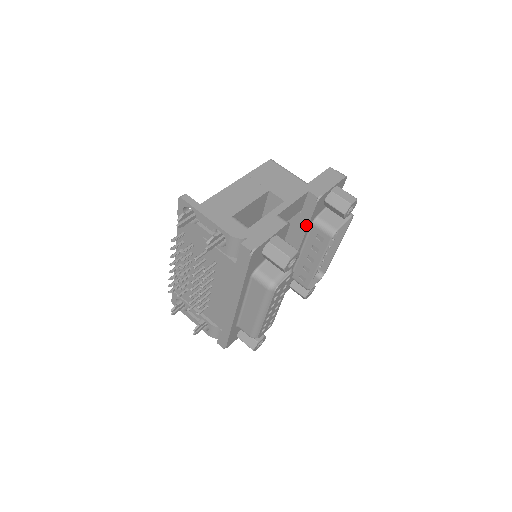
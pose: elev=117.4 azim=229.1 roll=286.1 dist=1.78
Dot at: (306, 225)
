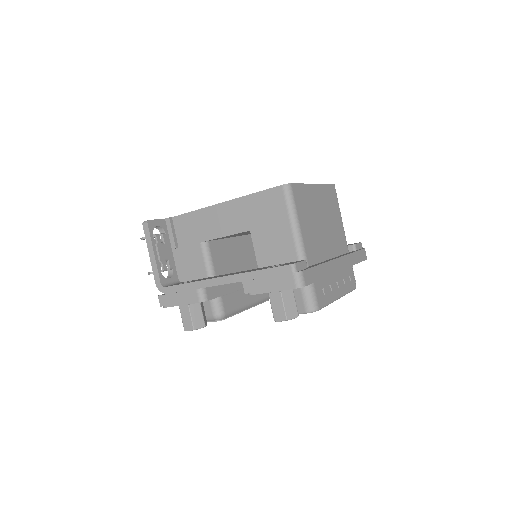
Dot at: occluded
